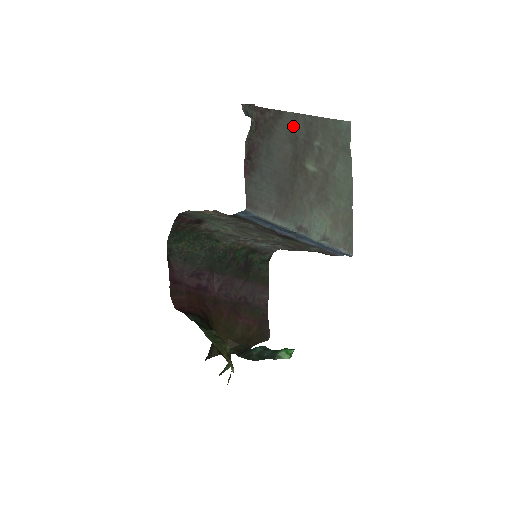
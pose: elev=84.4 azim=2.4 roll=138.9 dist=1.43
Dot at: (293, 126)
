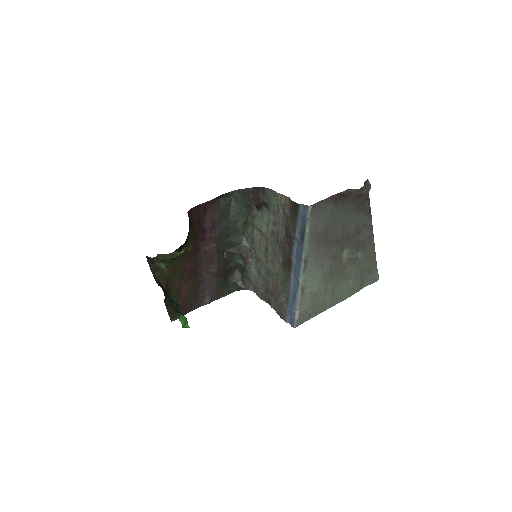
Dot at: (365, 228)
